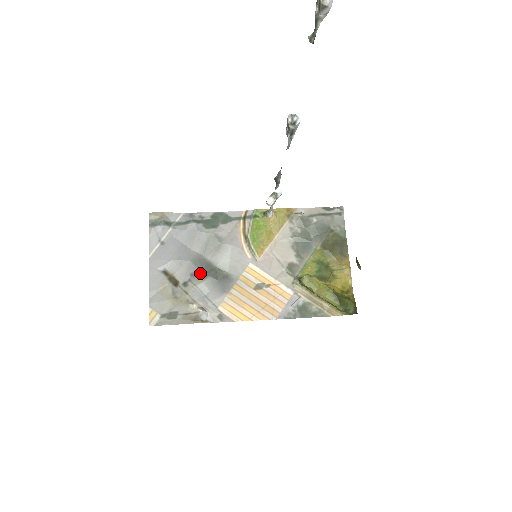
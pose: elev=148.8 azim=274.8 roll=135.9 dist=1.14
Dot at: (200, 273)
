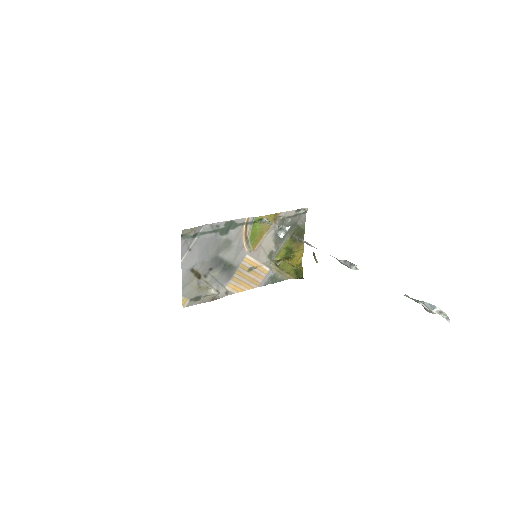
Dot at: (215, 267)
